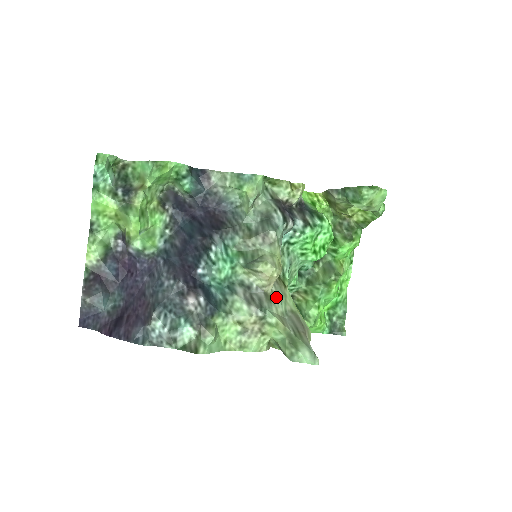
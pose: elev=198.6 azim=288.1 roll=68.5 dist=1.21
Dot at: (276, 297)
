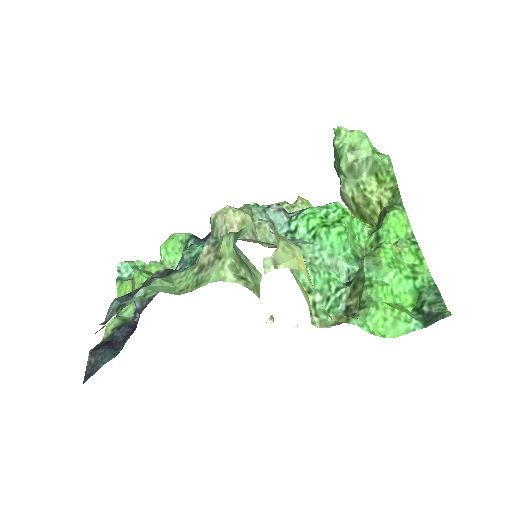
Dot at: (248, 240)
